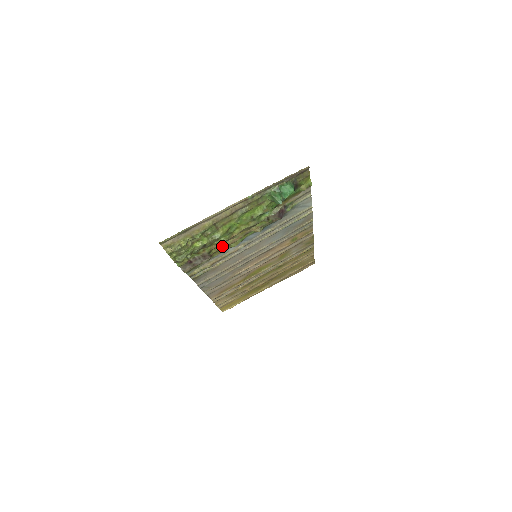
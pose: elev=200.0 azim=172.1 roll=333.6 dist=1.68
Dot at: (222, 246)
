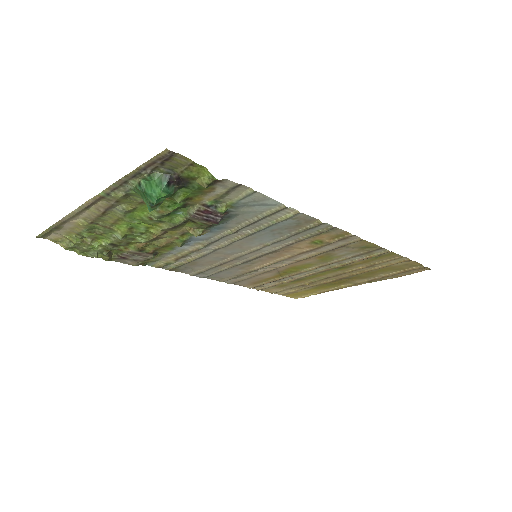
Dot at: (156, 244)
